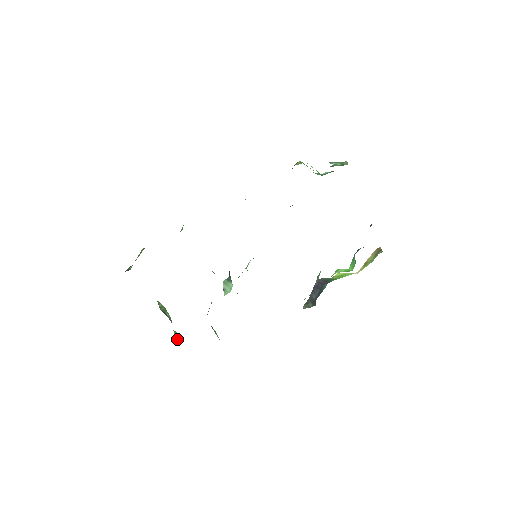
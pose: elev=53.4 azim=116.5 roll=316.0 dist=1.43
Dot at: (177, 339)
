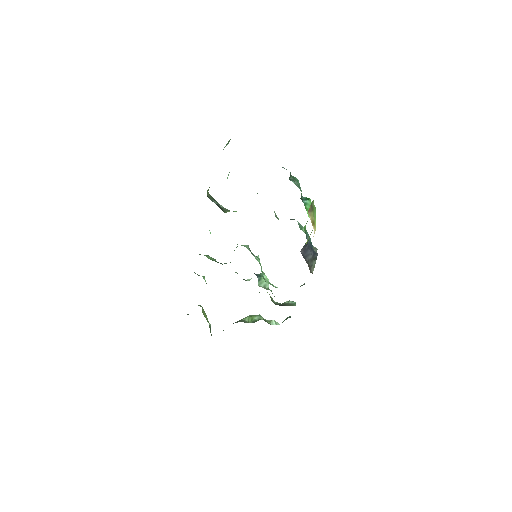
Dot at: (276, 324)
